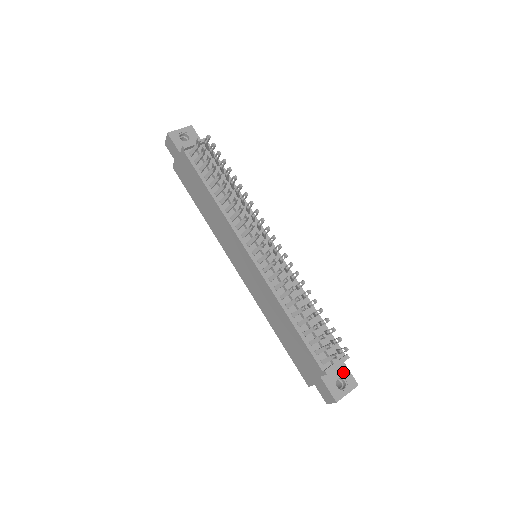
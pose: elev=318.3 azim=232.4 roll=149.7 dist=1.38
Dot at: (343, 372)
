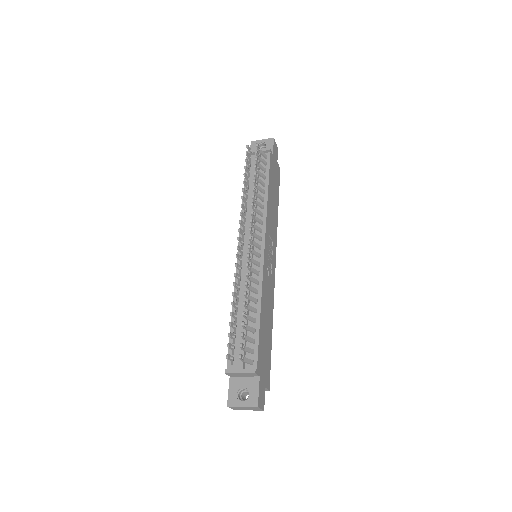
Dot at: (252, 386)
